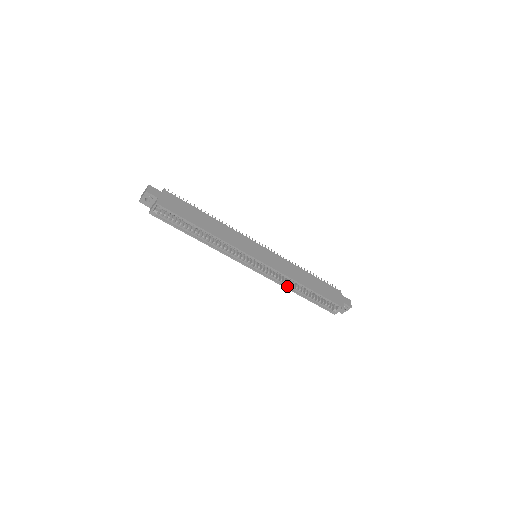
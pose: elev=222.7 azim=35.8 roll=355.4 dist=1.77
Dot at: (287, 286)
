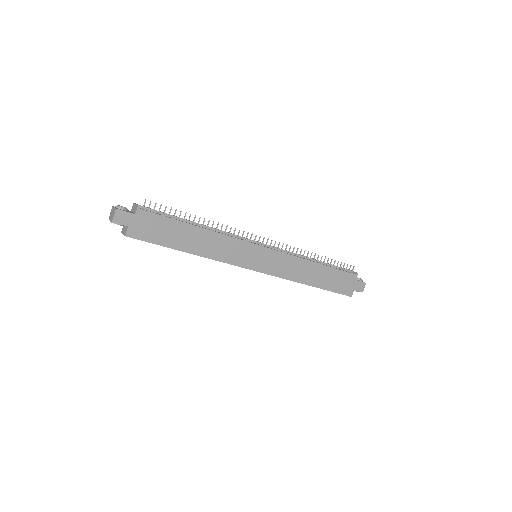
Dot at: occluded
